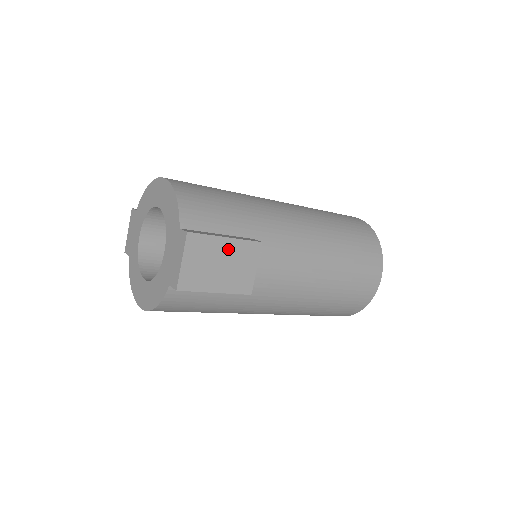
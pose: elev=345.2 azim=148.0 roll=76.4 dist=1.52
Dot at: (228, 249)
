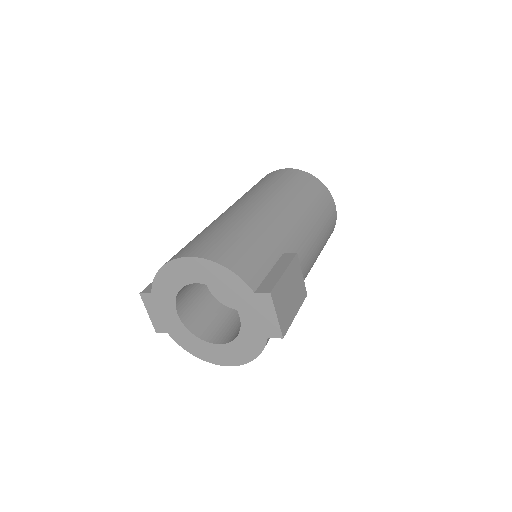
Dot at: (288, 279)
